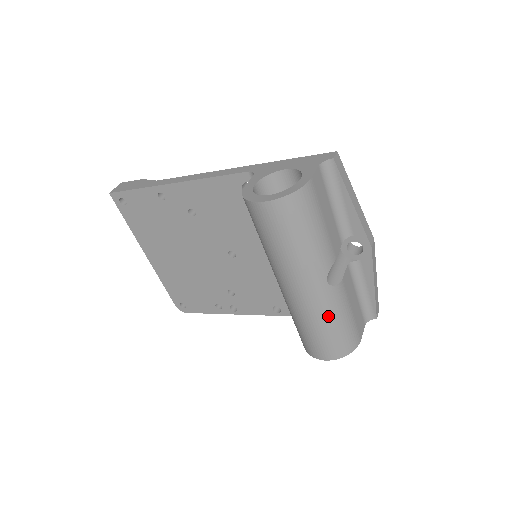
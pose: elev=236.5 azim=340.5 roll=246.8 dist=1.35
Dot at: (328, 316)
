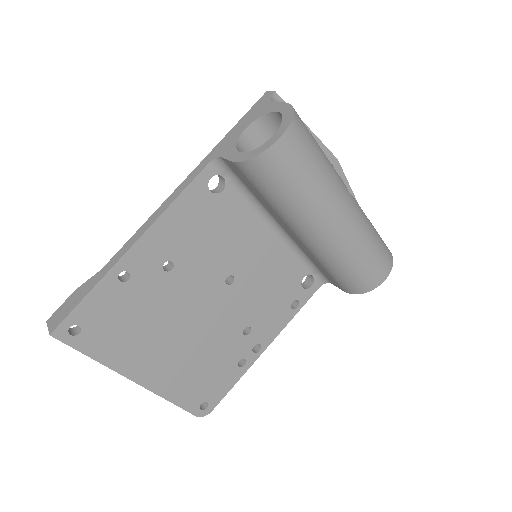
Dot at: (368, 228)
